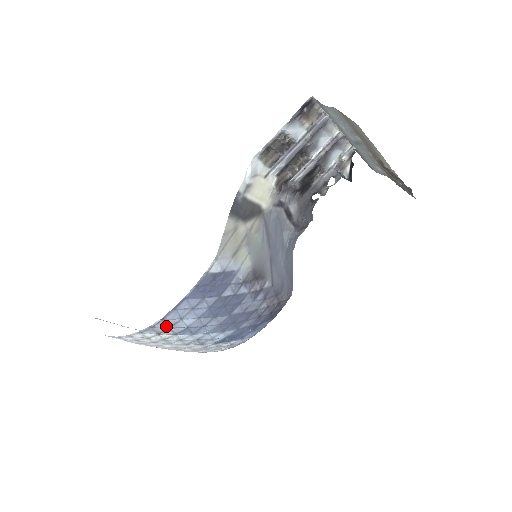
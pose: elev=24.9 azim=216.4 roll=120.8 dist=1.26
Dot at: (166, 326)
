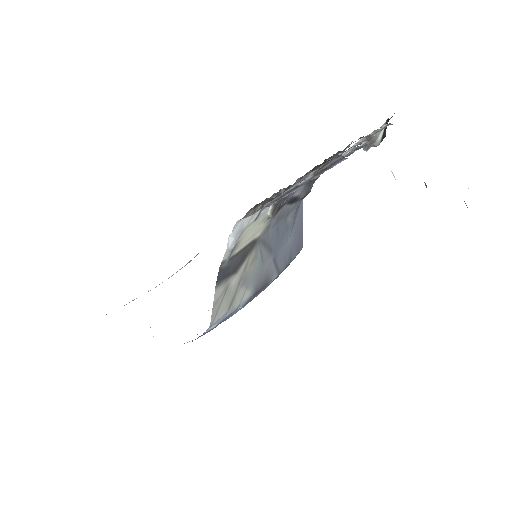
Dot at: occluded
